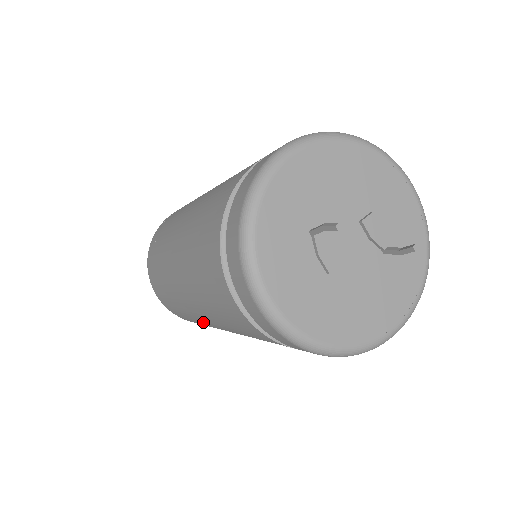
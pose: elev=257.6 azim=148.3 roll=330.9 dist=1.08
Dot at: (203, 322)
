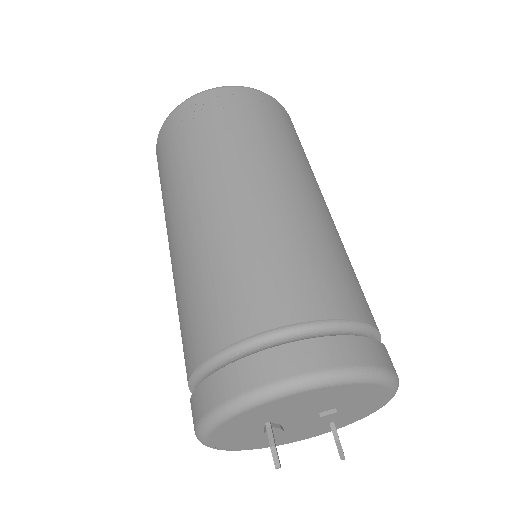
Dot at: occluded
